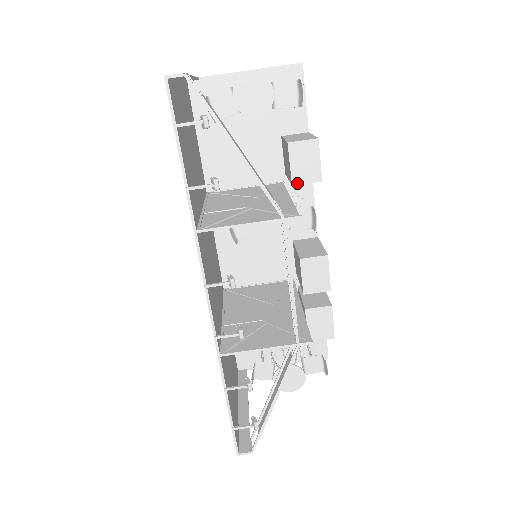
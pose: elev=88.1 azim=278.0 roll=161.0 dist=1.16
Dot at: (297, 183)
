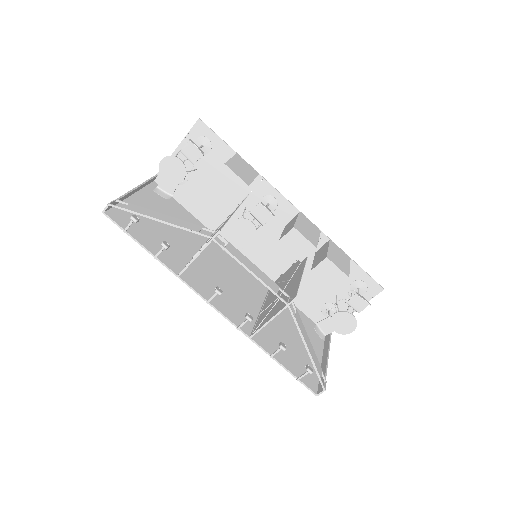
Dot at: (236, 198)
